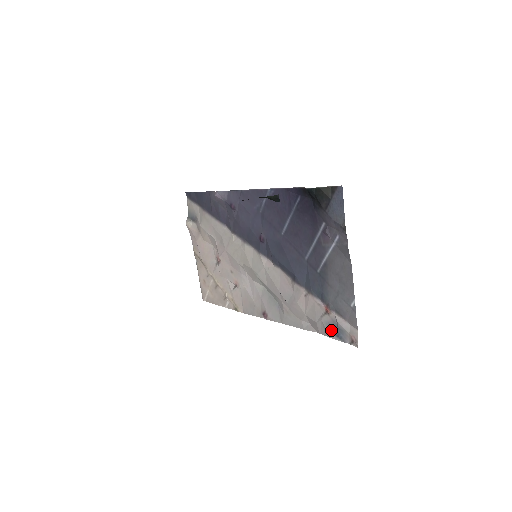
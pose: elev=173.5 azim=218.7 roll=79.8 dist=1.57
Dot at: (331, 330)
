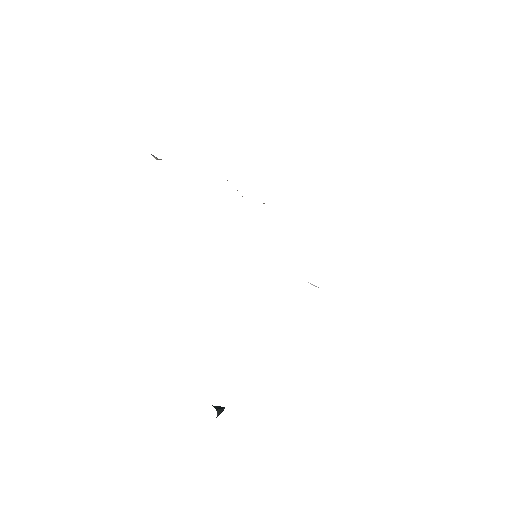
Dot at: occluded
